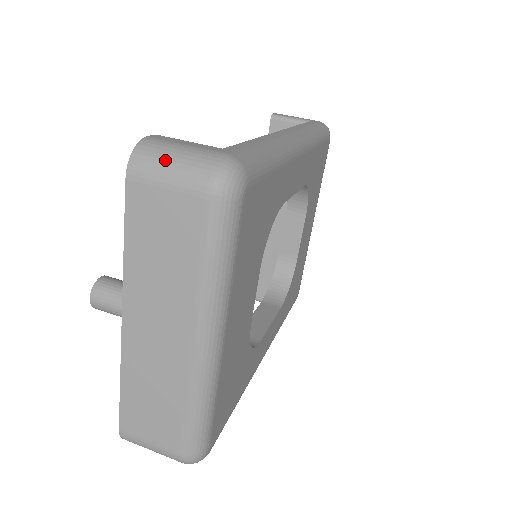
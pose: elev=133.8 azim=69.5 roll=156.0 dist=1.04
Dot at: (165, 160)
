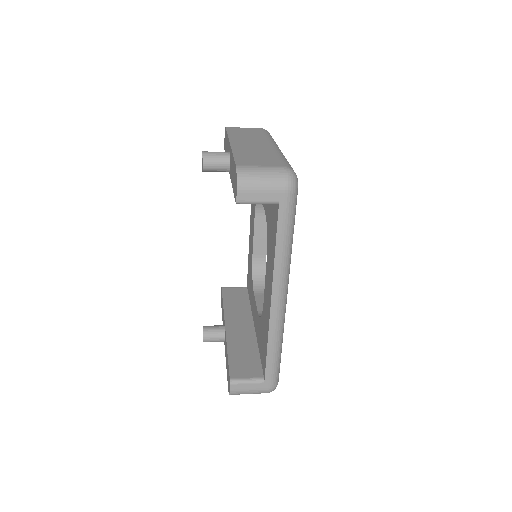
Dot at: occluded
